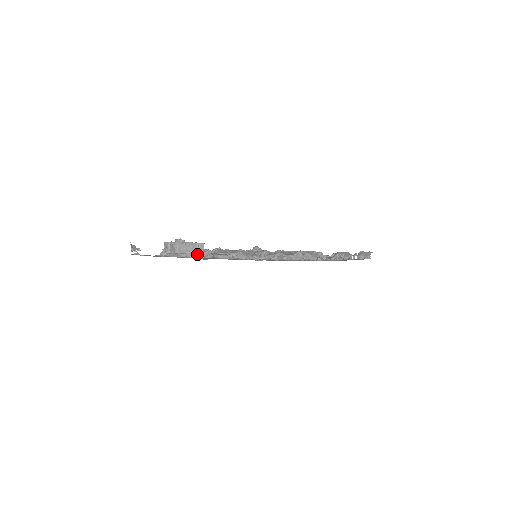
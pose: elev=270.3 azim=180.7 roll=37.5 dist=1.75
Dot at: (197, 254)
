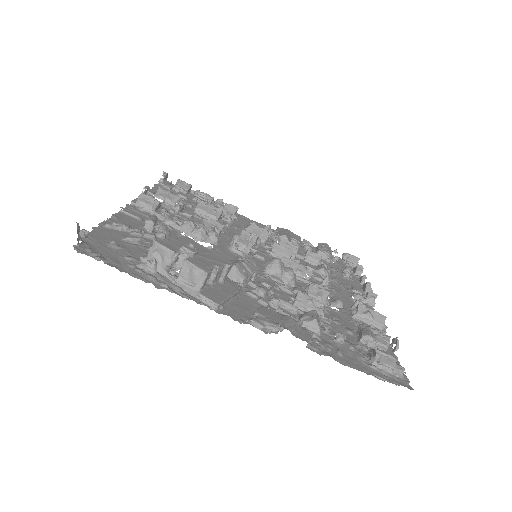
Dot at: (232, 295)
